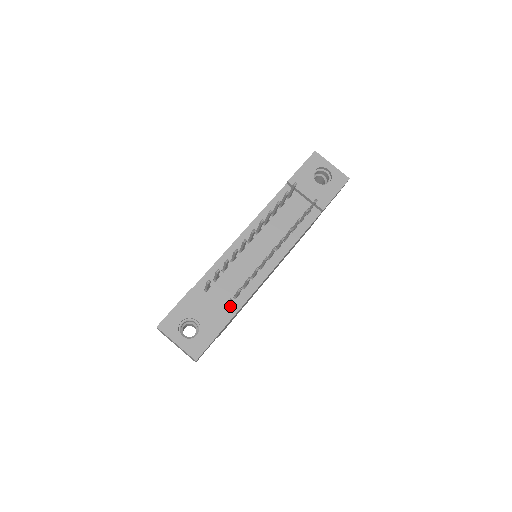
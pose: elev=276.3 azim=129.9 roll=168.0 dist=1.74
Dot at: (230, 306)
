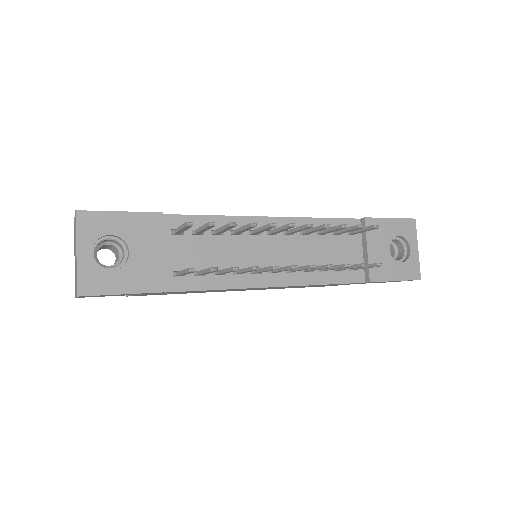
Dot at: (181, 276)
